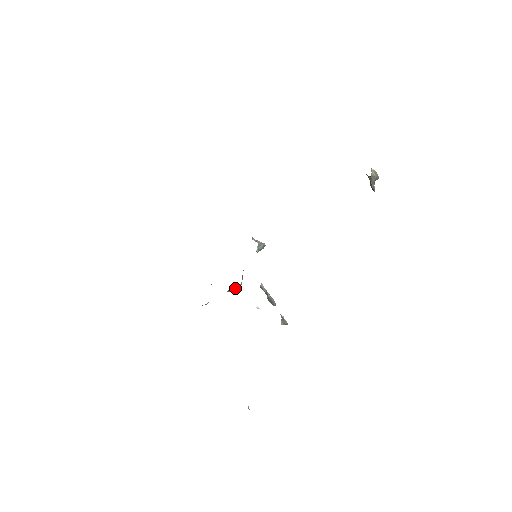
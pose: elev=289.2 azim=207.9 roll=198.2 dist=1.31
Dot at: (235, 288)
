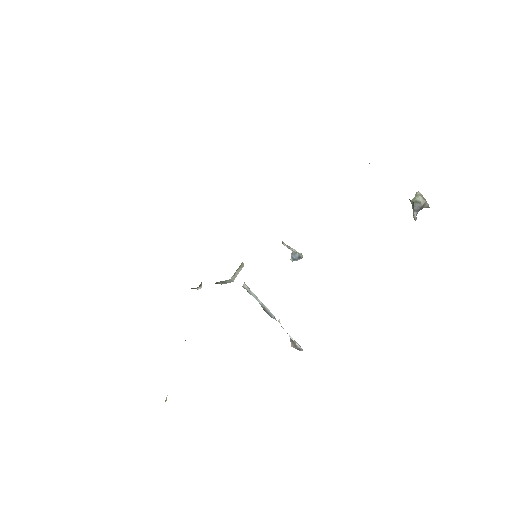
Dot at: (227, 282)
